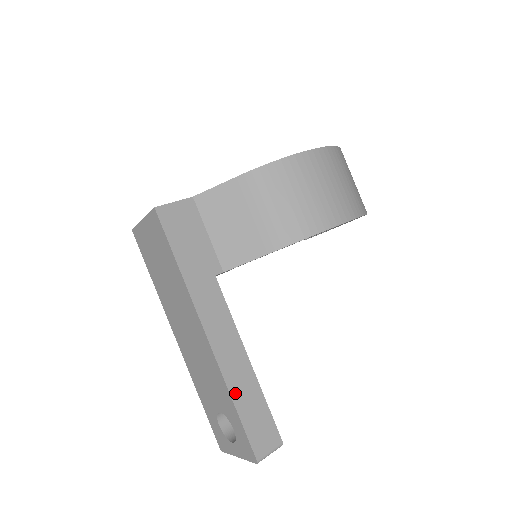
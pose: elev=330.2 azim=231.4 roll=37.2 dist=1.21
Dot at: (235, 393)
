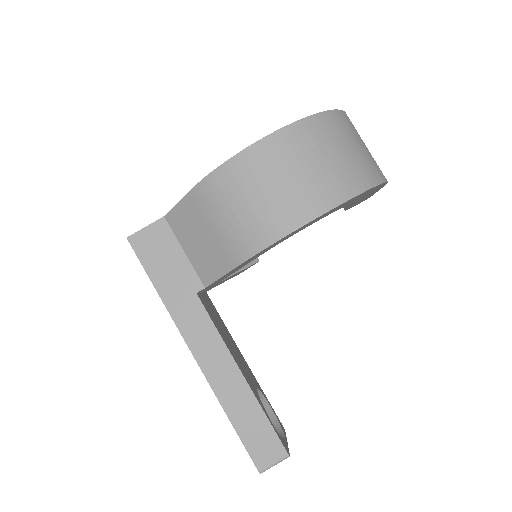
Dot at: (229, 408)
